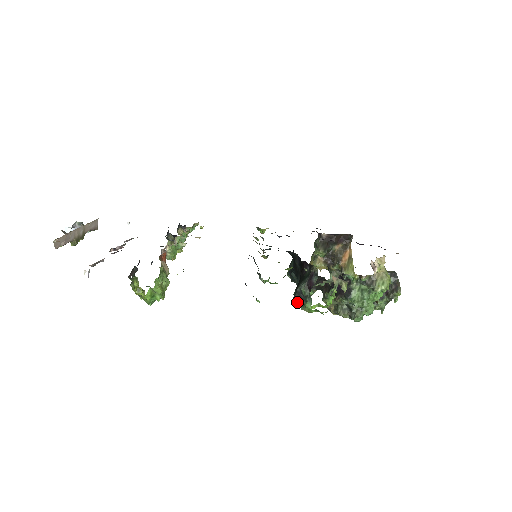
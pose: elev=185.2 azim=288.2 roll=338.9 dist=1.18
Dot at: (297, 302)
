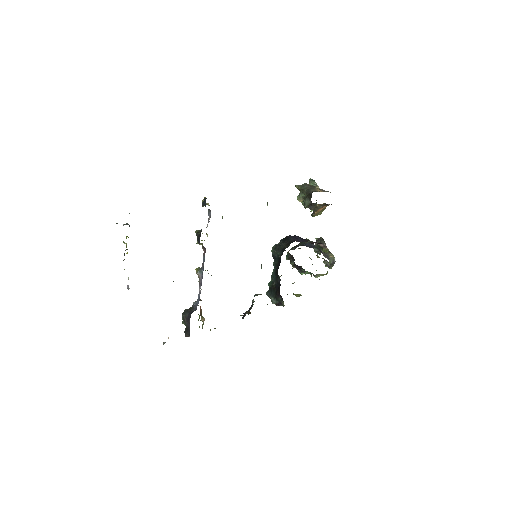
Dot at: (268, 296)
